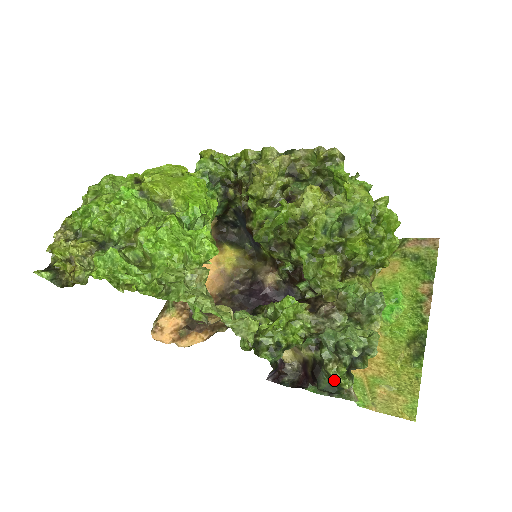
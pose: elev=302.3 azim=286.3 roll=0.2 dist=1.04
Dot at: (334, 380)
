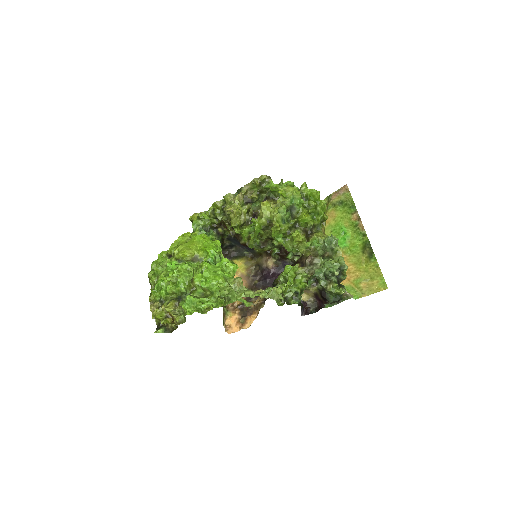
Dot at: (335, 293)
